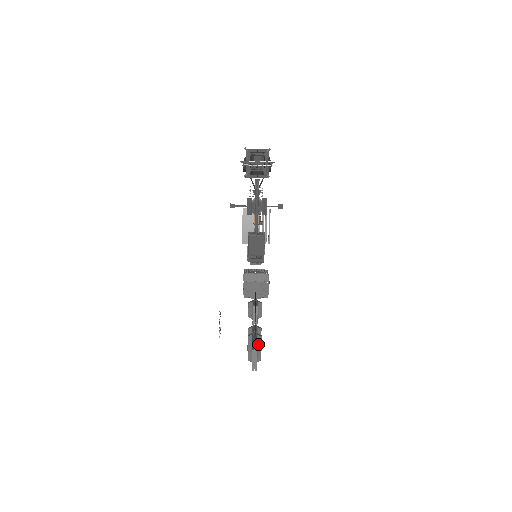
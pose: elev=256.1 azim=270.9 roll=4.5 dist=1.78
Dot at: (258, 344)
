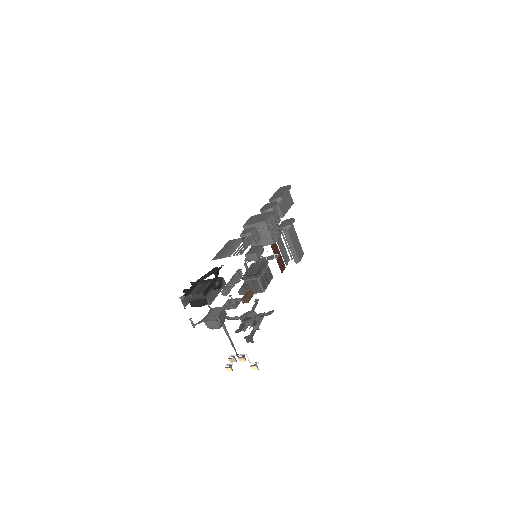
Dot at: occluded
